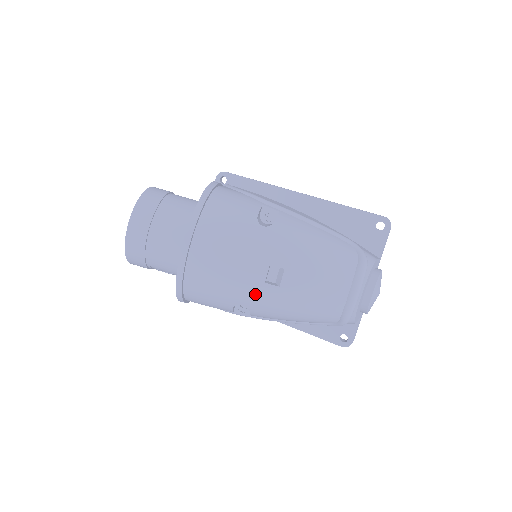
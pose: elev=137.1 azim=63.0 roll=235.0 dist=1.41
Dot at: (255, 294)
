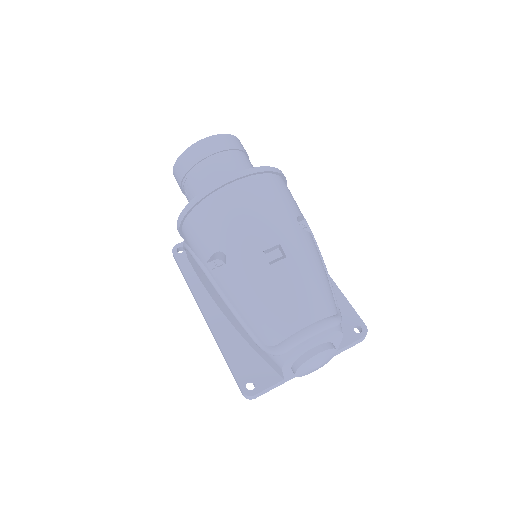
Dot at: (247, 253)
